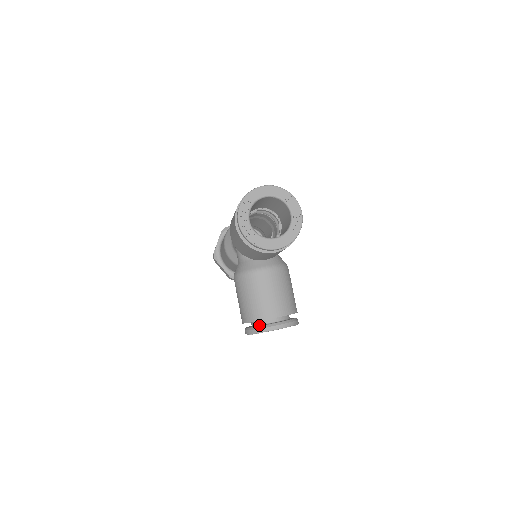
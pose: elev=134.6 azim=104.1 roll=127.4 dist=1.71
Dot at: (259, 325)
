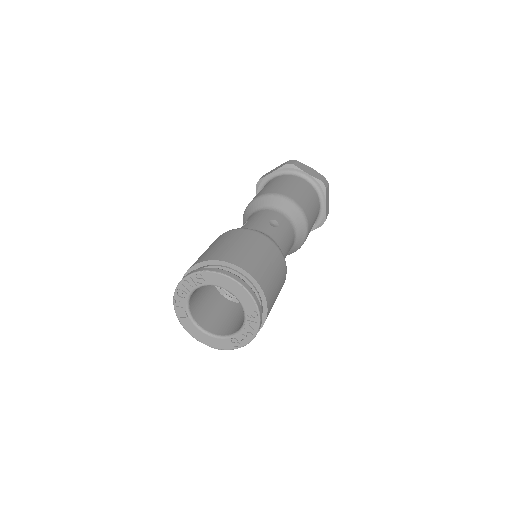
Dot at: occluded
